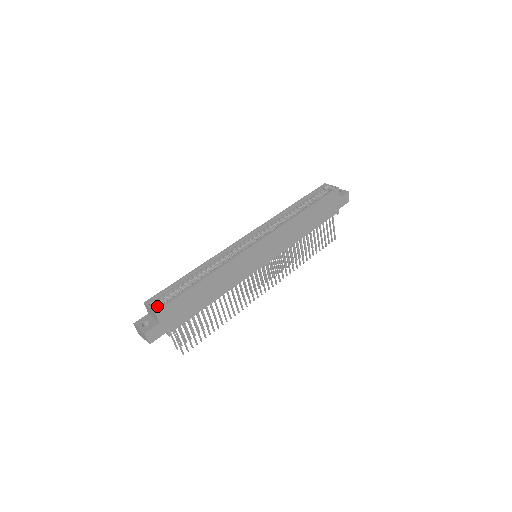
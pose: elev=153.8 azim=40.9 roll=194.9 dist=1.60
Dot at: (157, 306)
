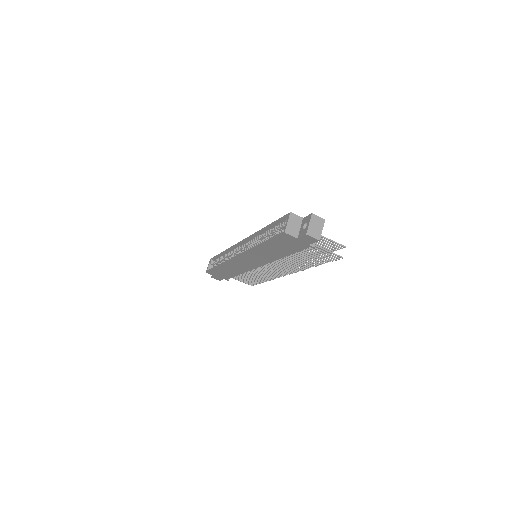
Dot at: (208, 268)
